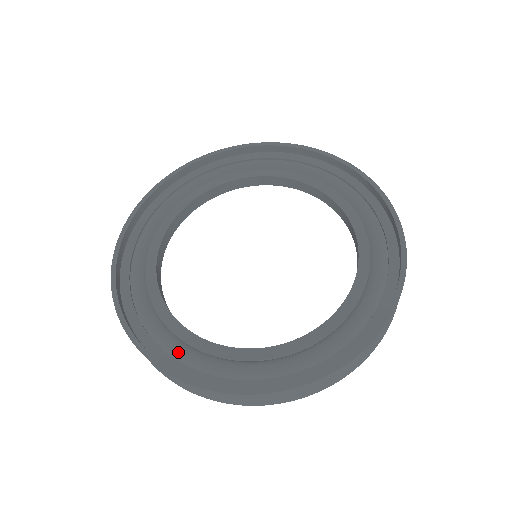
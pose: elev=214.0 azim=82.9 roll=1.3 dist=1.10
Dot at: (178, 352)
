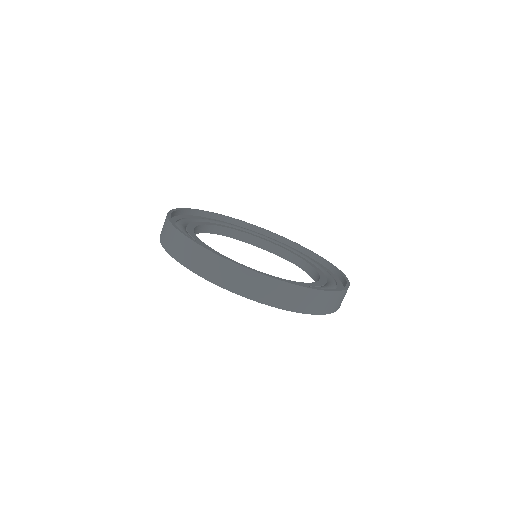
Dot at: occluded
